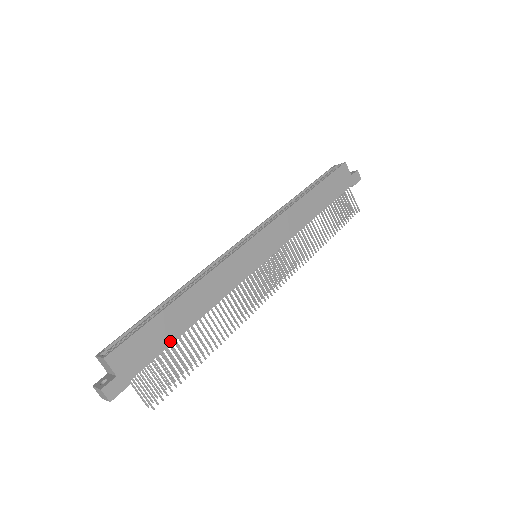
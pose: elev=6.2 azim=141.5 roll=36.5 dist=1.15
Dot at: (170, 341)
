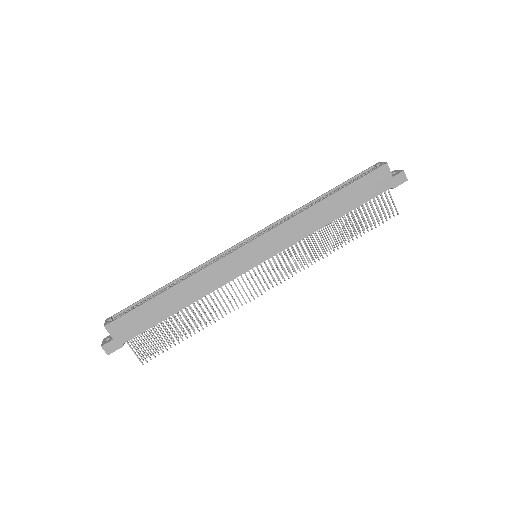
Dot at: (158, 320)
